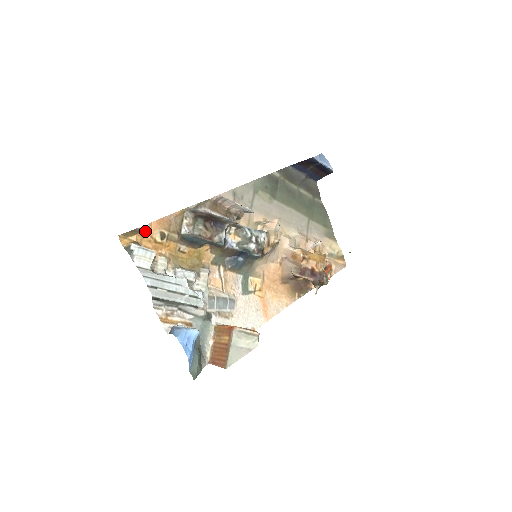
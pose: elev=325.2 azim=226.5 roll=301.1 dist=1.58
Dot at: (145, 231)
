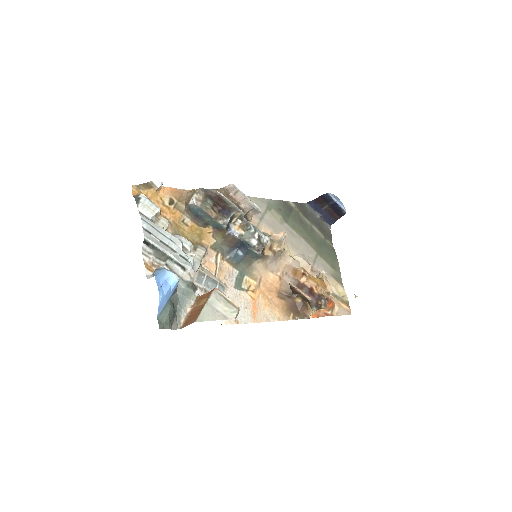
Dot at: (156, 187)
